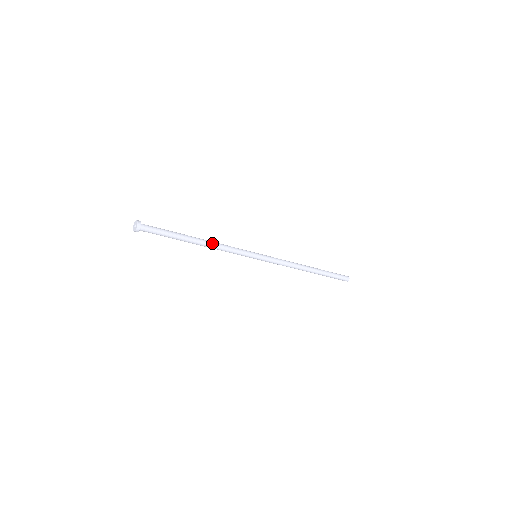
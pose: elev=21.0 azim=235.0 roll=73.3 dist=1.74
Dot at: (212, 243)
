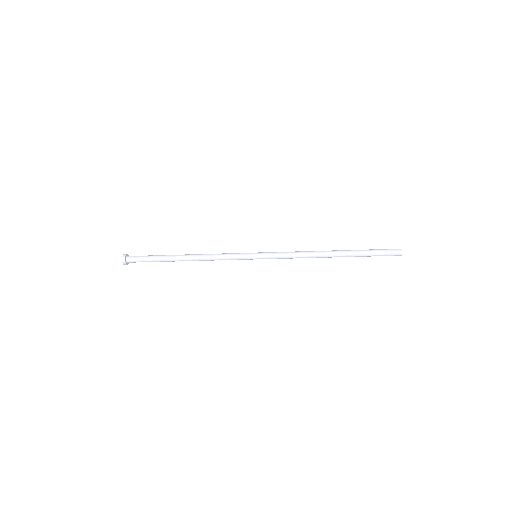
Dot at: (199, 259)
